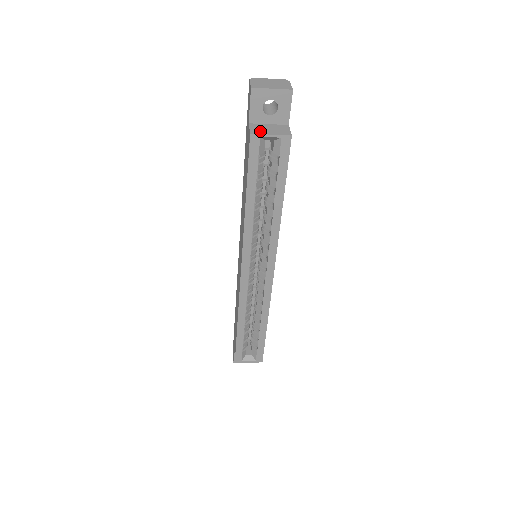
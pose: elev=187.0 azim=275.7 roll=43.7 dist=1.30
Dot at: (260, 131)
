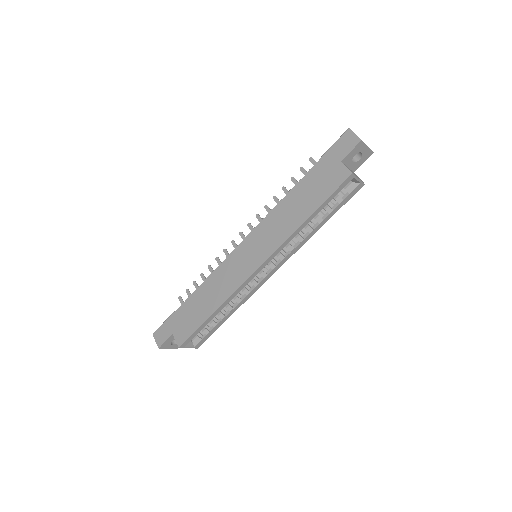
Dot at: (353, 173)
